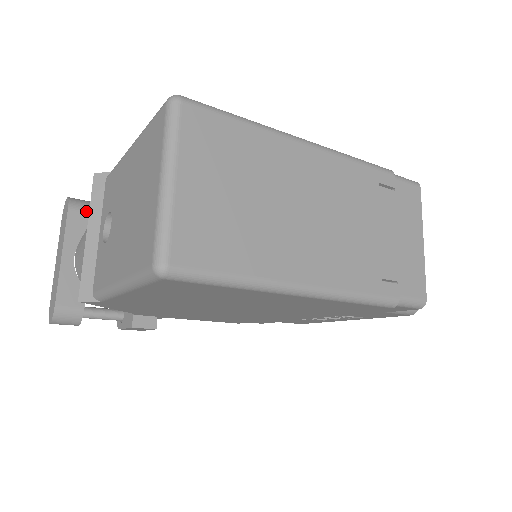
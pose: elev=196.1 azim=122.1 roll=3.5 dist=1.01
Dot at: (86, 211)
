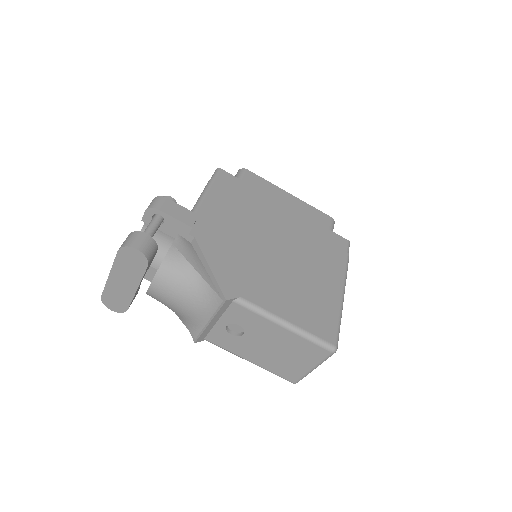
Dot at: (154, 255)
